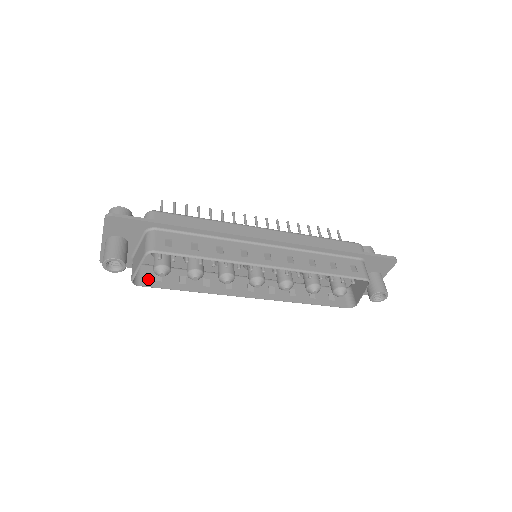
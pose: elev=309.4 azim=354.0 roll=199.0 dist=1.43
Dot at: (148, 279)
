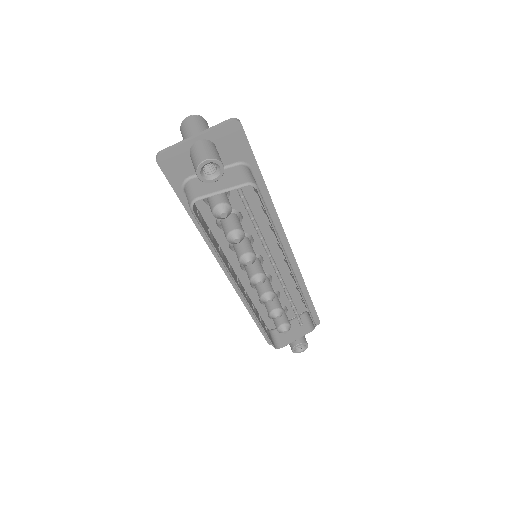
Dot at: (195, 210)
